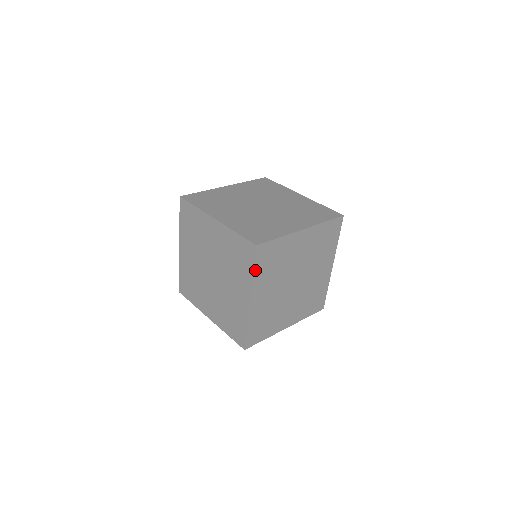
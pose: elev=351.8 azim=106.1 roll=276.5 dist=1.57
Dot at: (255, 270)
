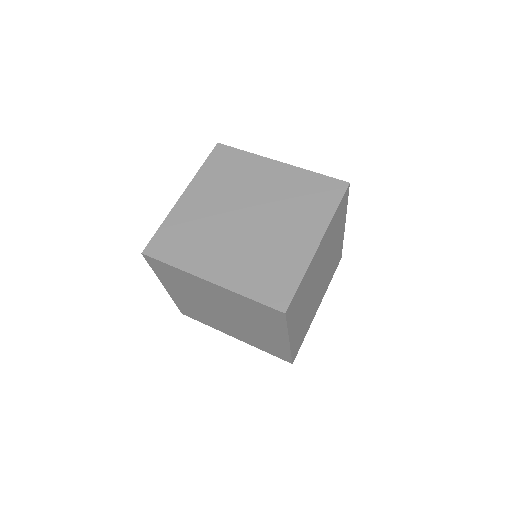
Dot at: (205, 165)
